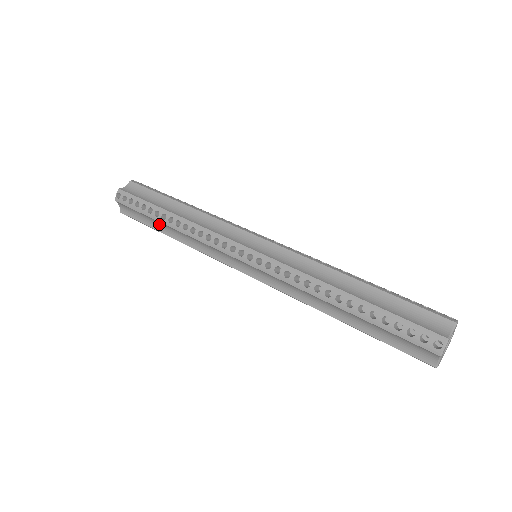
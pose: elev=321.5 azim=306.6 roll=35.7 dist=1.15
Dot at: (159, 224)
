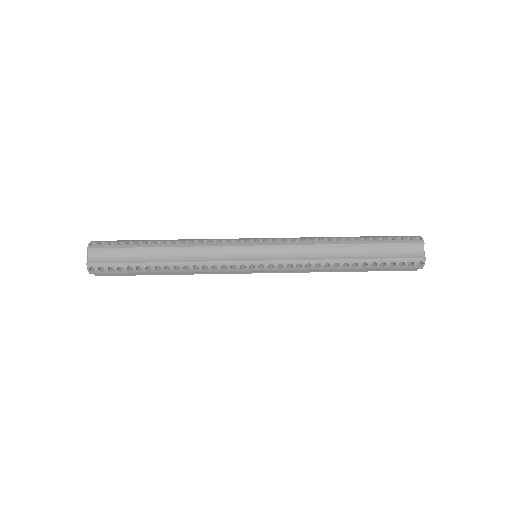
Dot at: occluded
